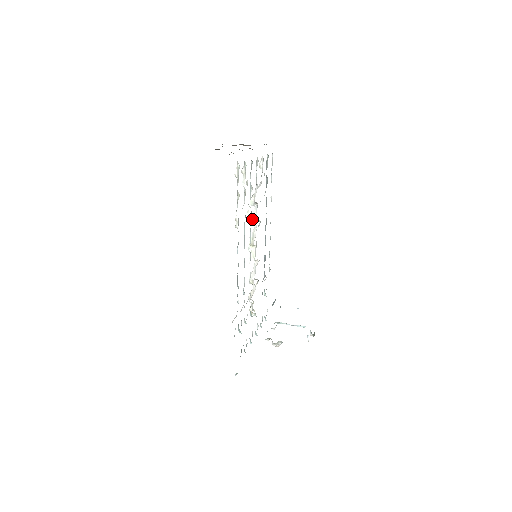
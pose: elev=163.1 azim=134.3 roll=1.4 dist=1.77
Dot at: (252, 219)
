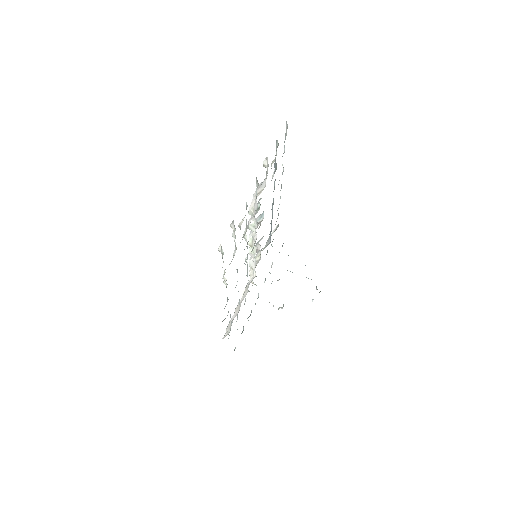
Dot at: (251, 226)
